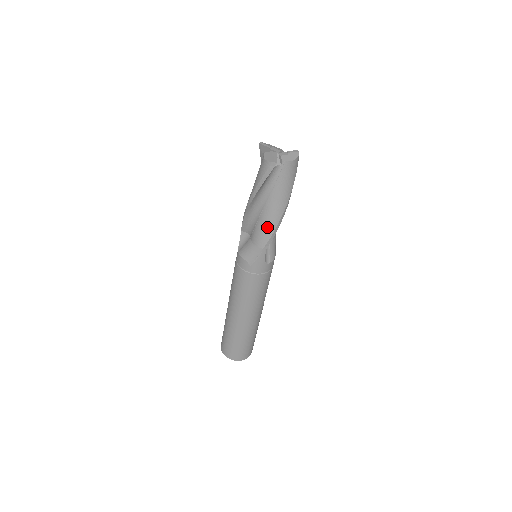
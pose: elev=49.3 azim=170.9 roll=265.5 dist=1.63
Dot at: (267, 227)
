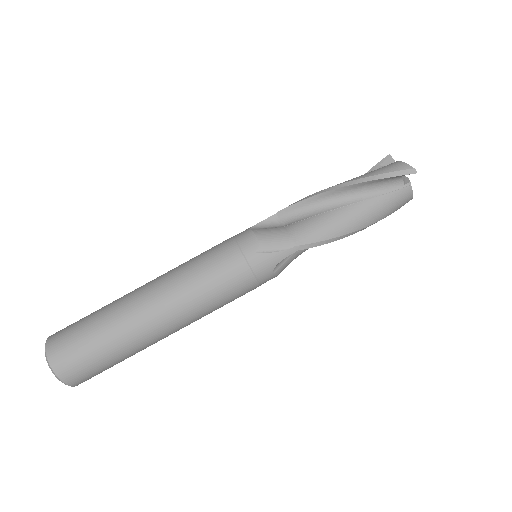
Dot at: (327, 228)
